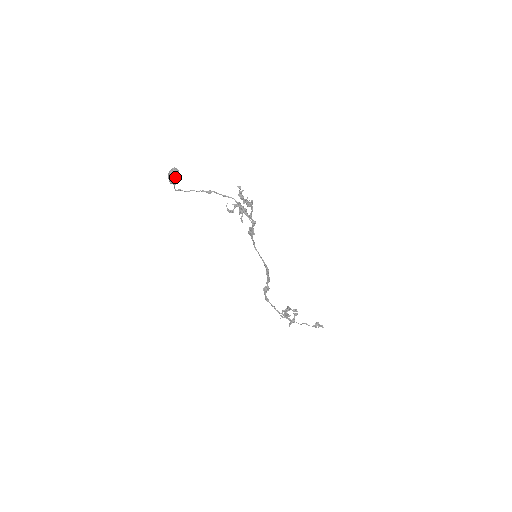
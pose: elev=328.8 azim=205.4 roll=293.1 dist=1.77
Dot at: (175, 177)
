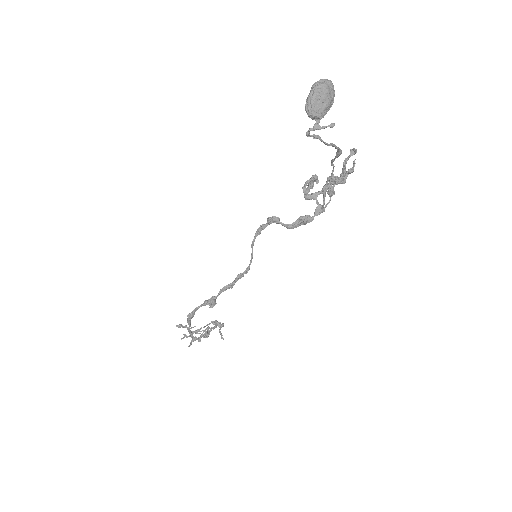
Dot at: (331, 106)
